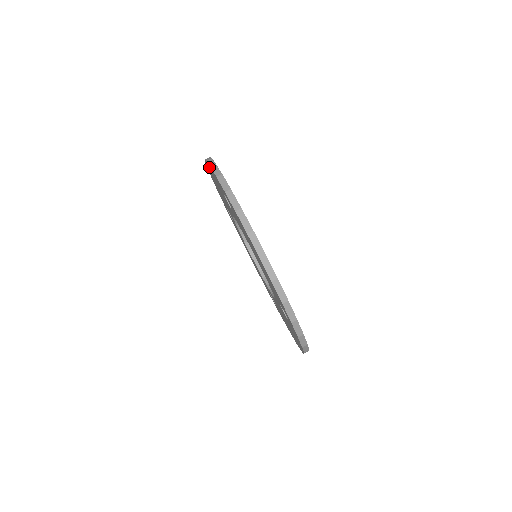
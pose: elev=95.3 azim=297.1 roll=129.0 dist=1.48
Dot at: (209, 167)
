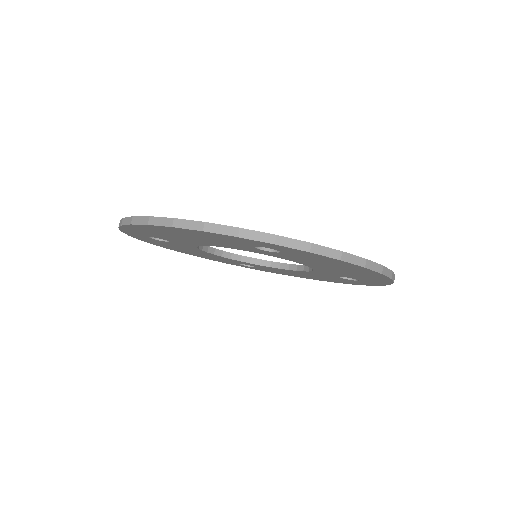
Dot at: (203, 233)
